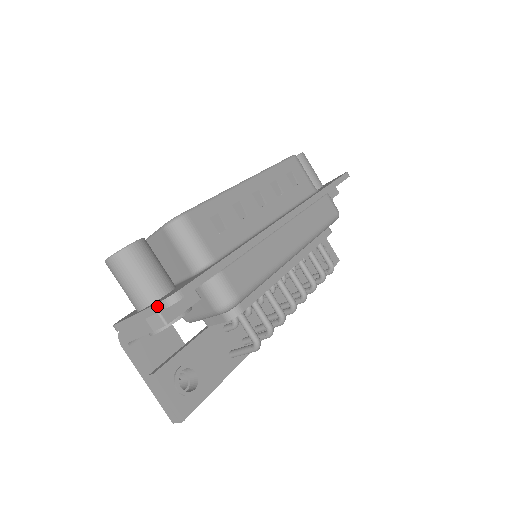
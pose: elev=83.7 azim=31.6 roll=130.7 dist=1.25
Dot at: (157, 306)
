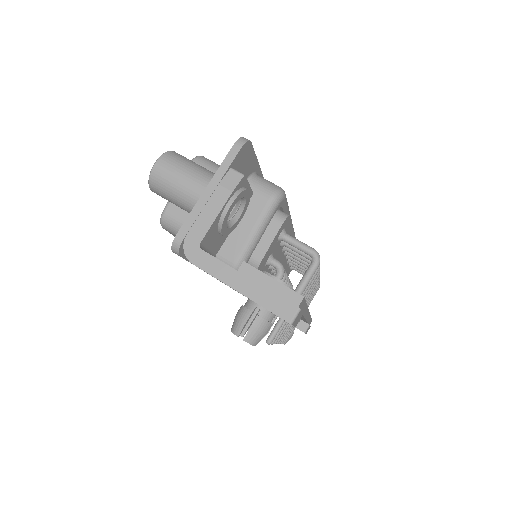
Dot at: (231, 153)
